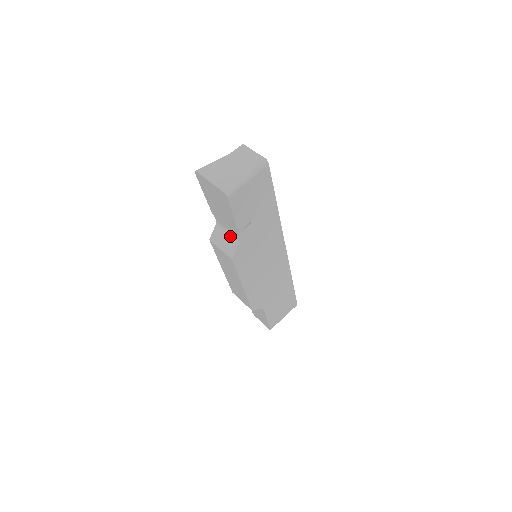
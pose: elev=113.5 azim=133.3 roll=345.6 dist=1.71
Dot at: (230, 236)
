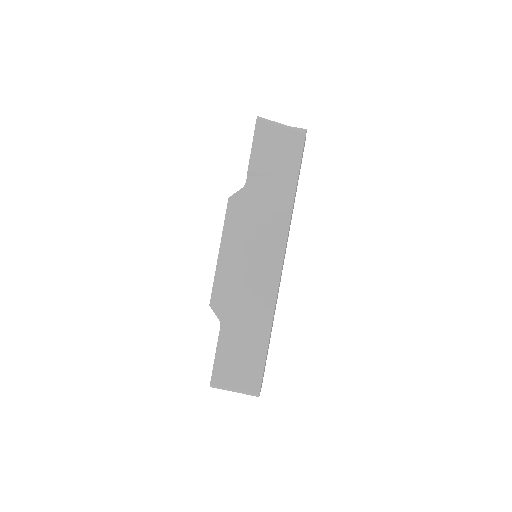
Dot at: occluded
